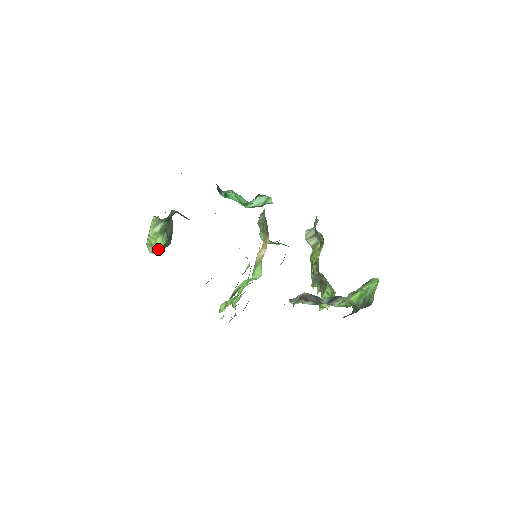
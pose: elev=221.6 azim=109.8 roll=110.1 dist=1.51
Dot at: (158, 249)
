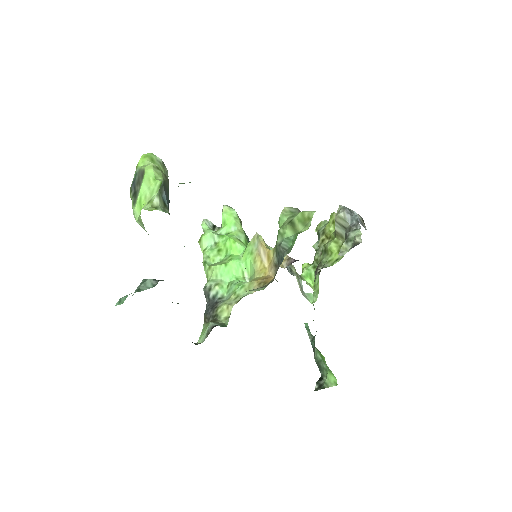
Dot at: occluded
